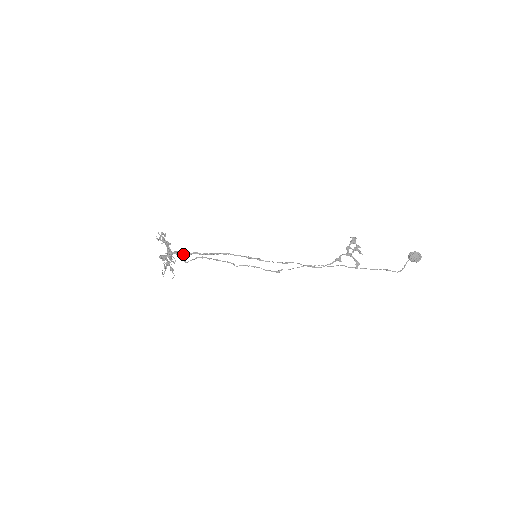
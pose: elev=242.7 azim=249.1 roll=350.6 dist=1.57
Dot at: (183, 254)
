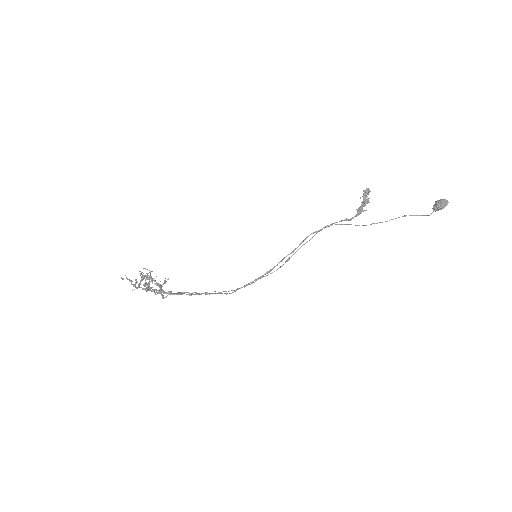
Dot at: occluded
